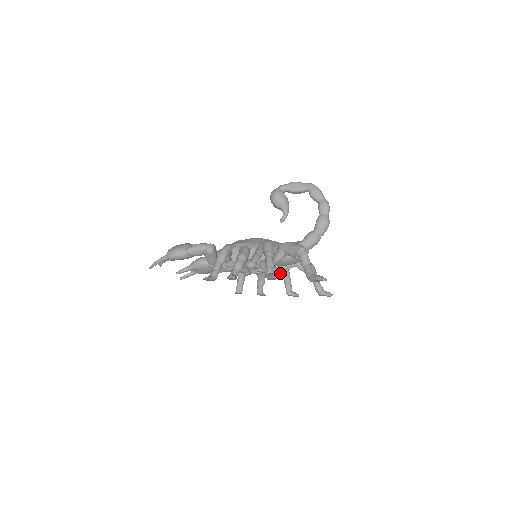
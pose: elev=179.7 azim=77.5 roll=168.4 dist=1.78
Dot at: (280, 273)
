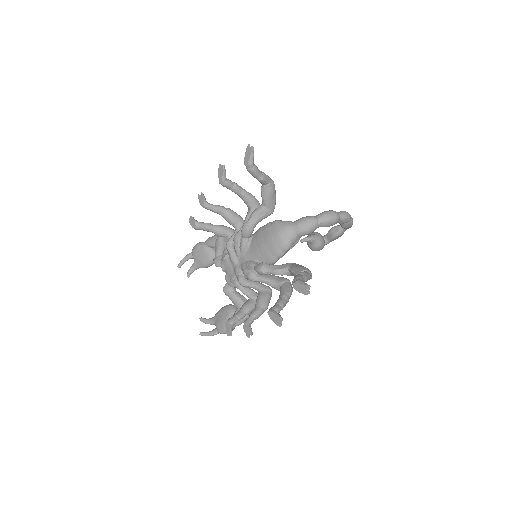
Dot at: (267, 269)
